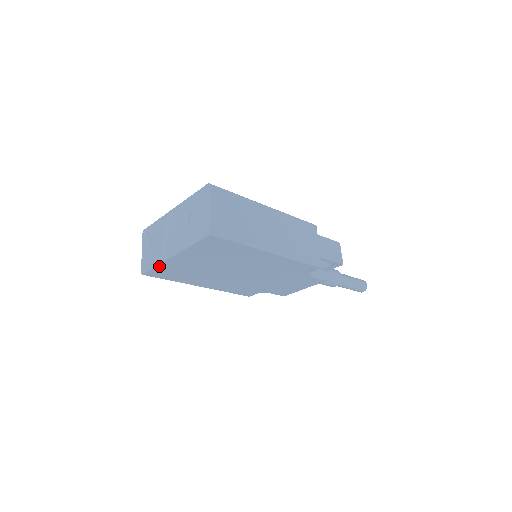
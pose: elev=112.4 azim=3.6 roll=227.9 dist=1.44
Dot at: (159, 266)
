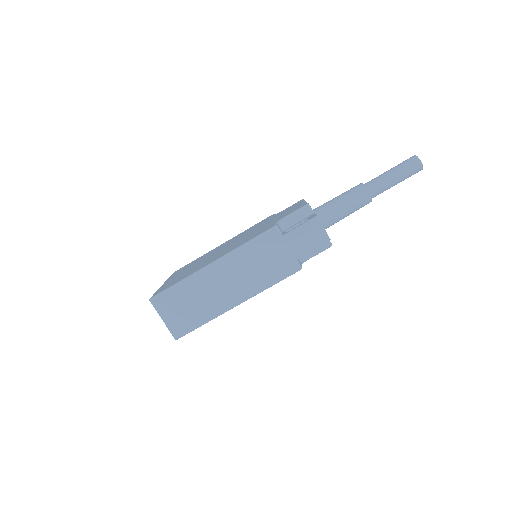
Dot at: occluded
